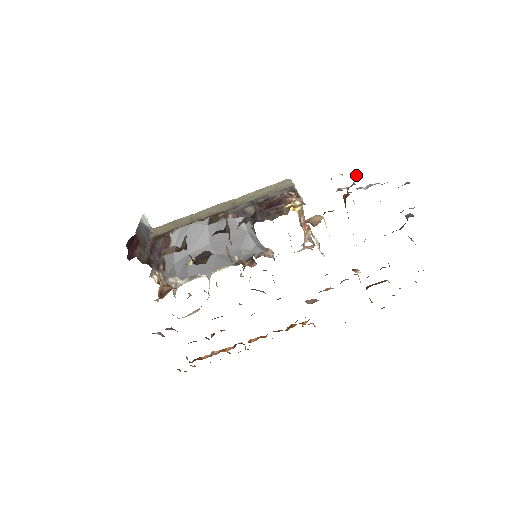
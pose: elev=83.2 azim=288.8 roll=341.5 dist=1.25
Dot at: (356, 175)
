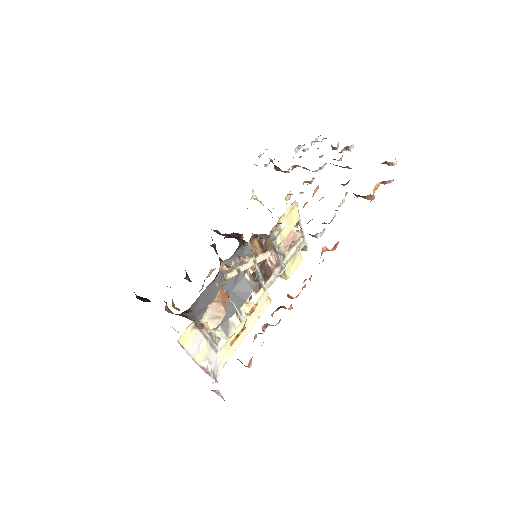
Dot at: occluded
